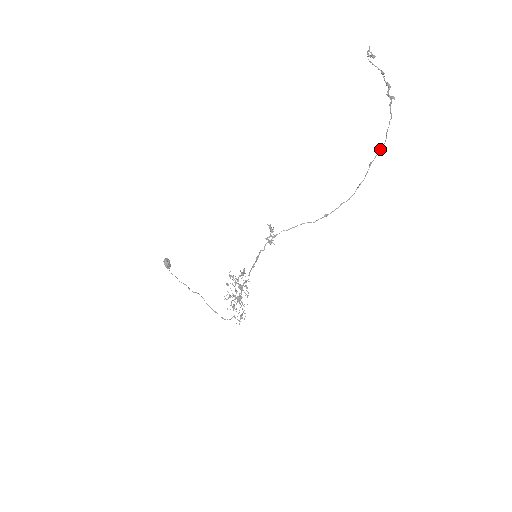
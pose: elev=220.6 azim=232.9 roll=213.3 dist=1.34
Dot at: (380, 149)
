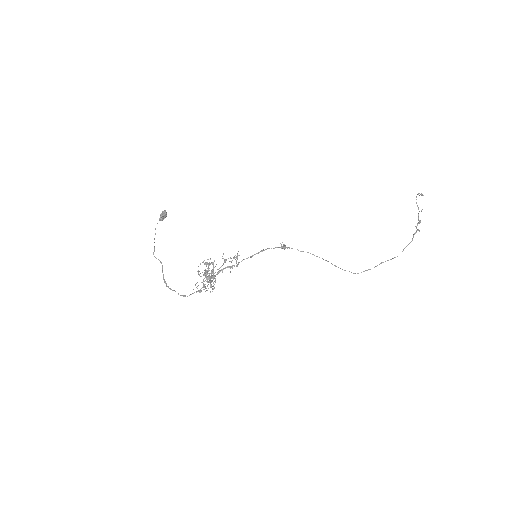
Dot at: (394, 257)
